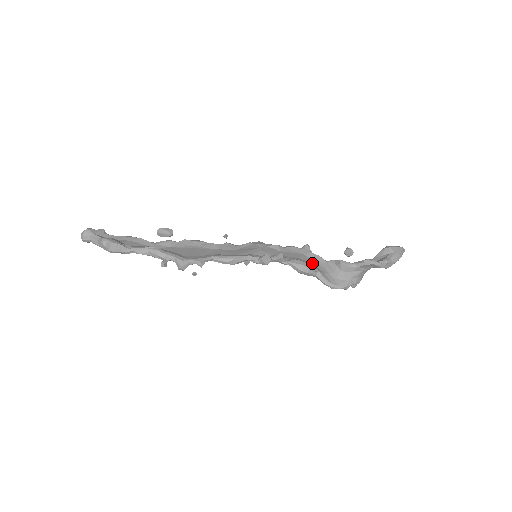
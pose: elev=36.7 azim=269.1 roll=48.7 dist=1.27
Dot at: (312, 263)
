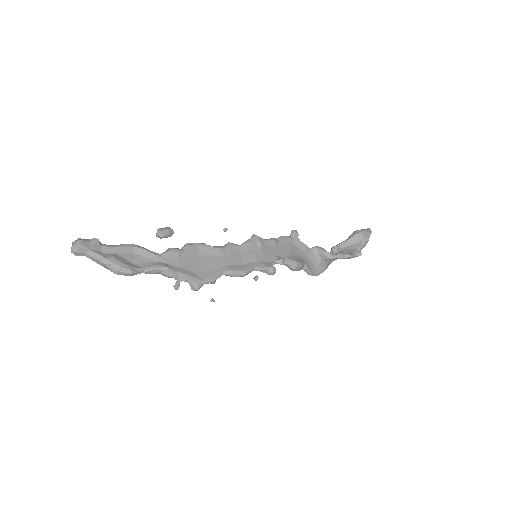
Dot at: (300, 255)
